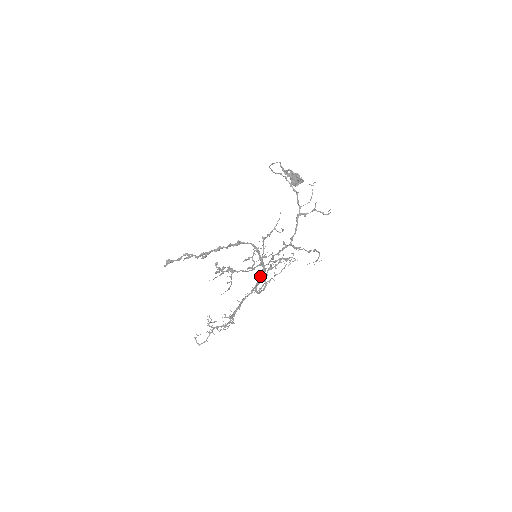
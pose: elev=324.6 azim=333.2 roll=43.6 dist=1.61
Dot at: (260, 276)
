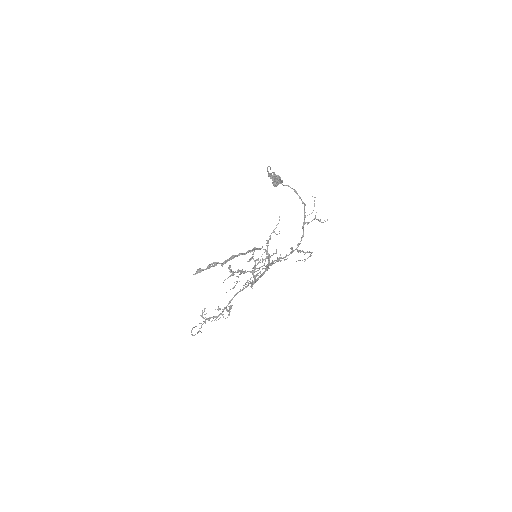
Dot at: (261, 274)
